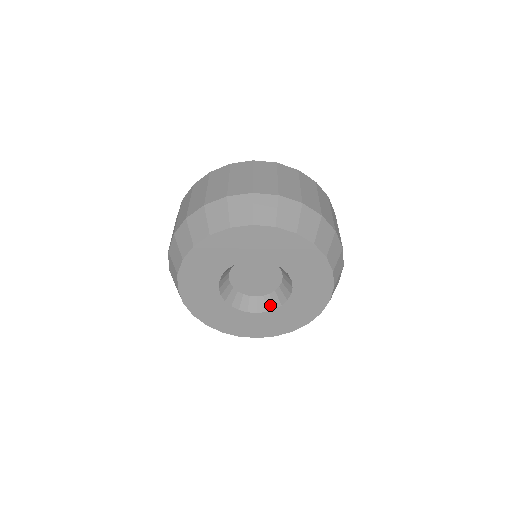
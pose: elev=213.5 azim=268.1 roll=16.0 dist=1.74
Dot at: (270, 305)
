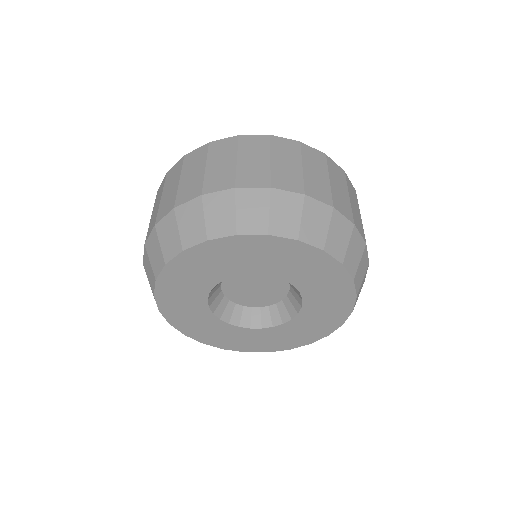
Dot at: (296, 304)
